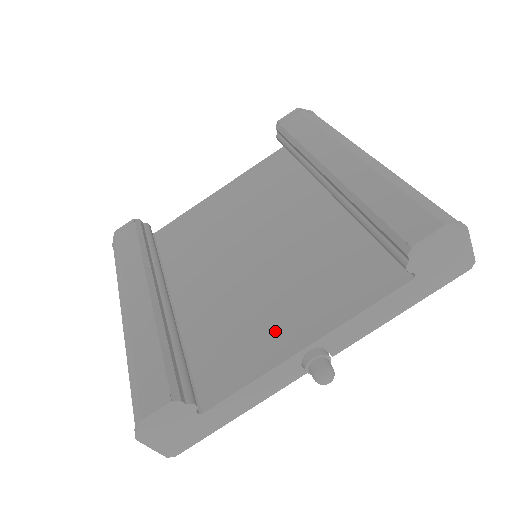
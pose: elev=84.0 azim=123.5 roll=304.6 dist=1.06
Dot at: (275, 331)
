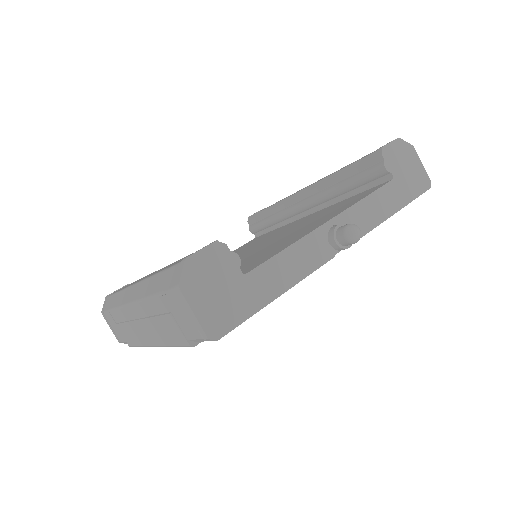
Dot at: (296, 236)
